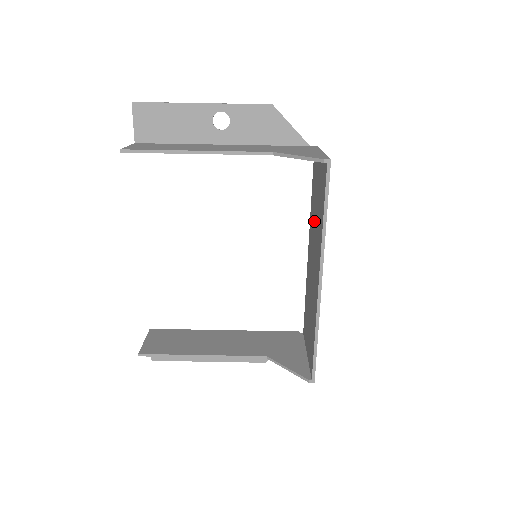
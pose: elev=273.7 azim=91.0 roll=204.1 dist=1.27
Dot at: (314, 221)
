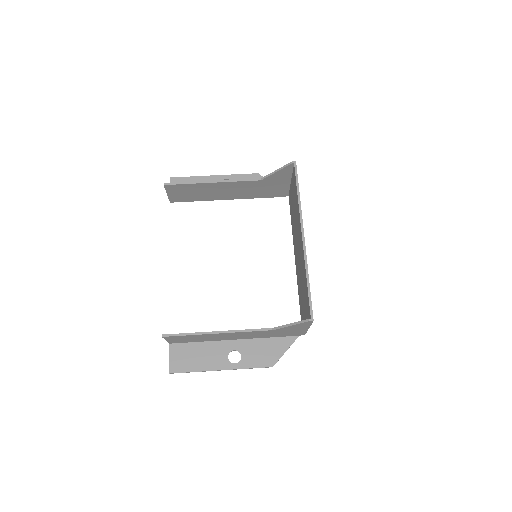
Dot at: (294, 224)
